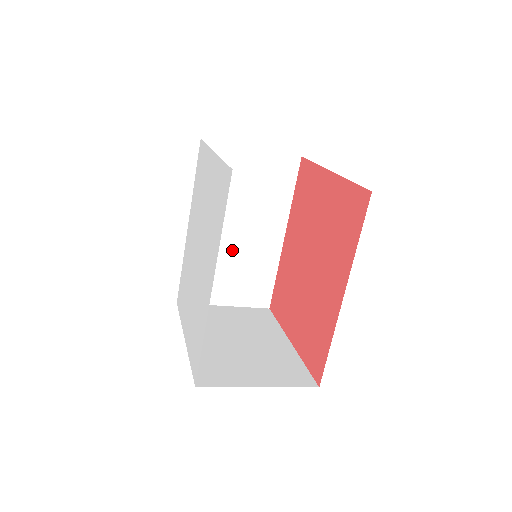
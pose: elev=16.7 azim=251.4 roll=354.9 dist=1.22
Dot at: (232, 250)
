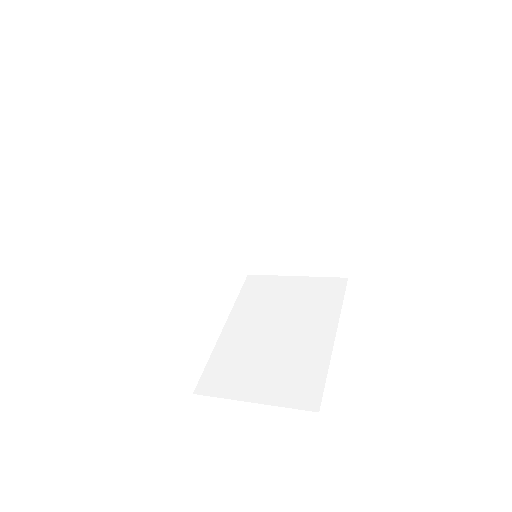
Dot at: (281, 223)
